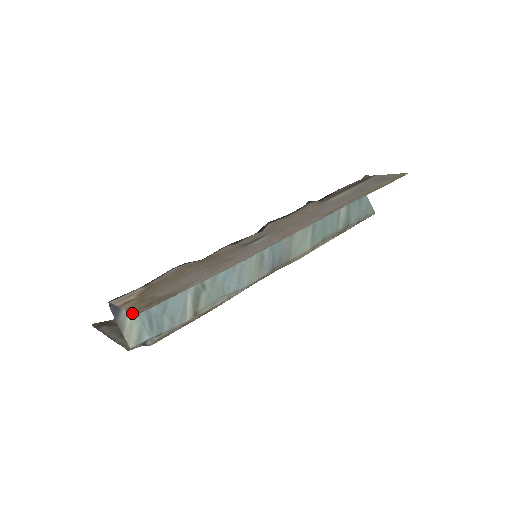
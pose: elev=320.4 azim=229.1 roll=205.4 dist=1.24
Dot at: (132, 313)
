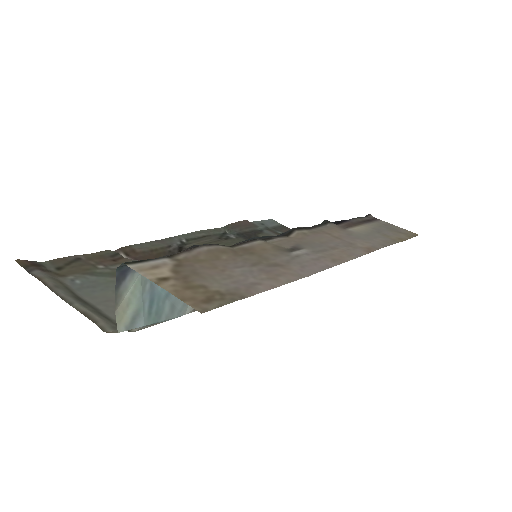
Dot at: (190, 305)
